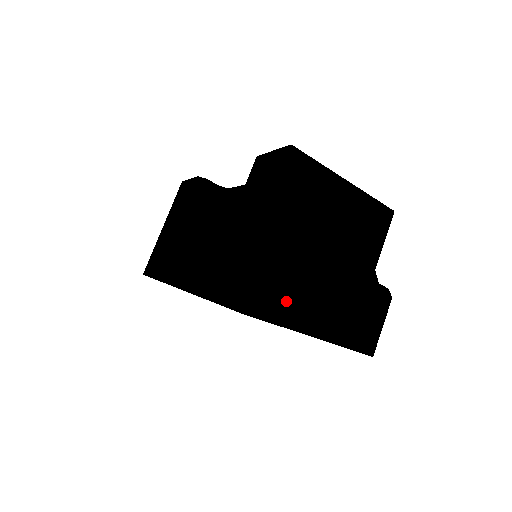
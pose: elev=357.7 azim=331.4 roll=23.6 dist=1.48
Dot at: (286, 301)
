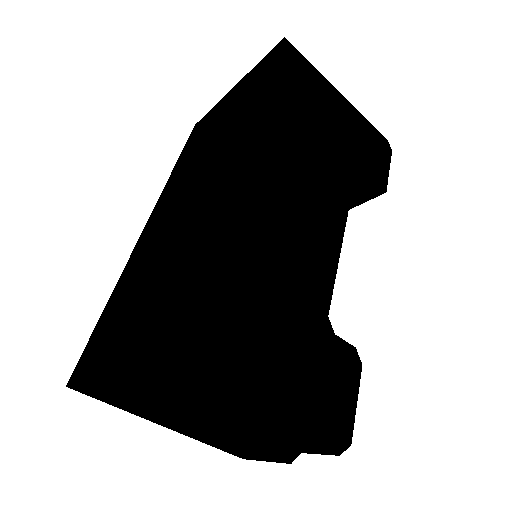
Dot at: (135, 411)
